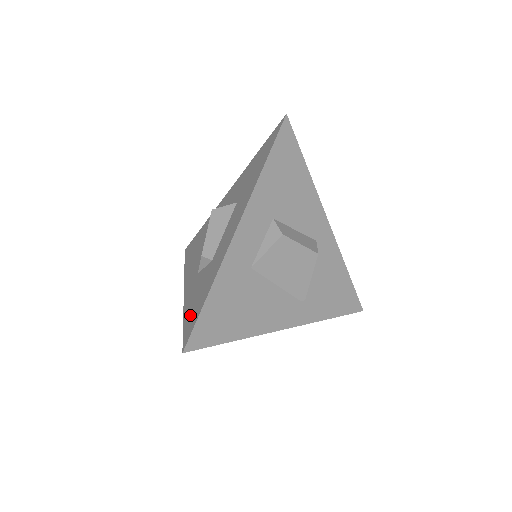
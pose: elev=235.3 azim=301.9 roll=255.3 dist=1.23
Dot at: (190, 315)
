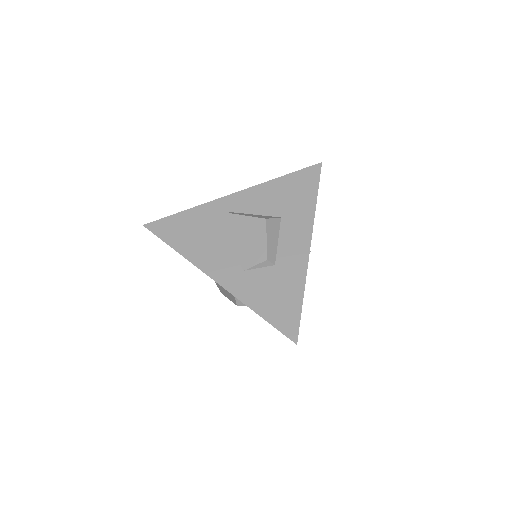
Dot at: (276, 312)
